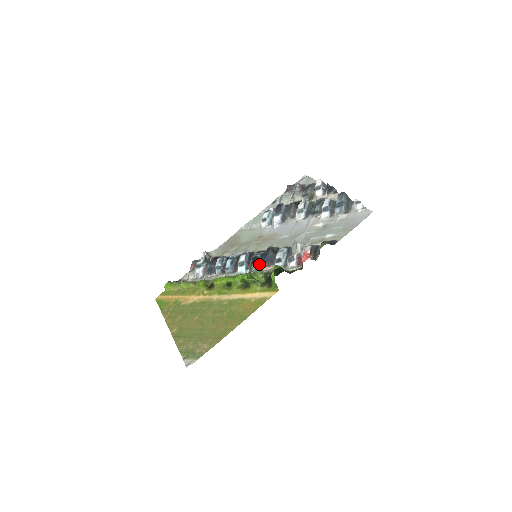
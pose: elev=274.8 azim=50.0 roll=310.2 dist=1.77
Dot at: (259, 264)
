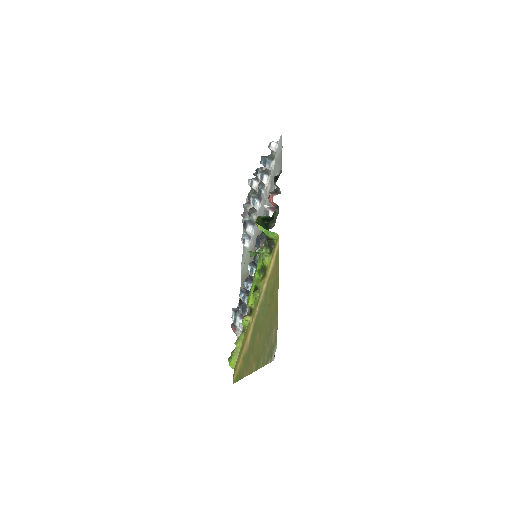
Dot at: occluded
